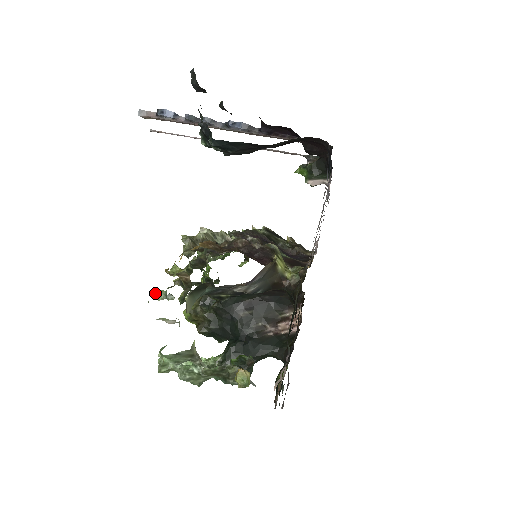
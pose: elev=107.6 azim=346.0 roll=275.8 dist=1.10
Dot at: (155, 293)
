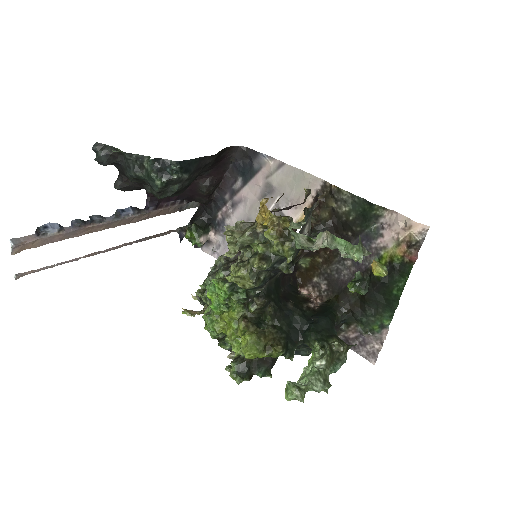
Dot at: (290, 228)
